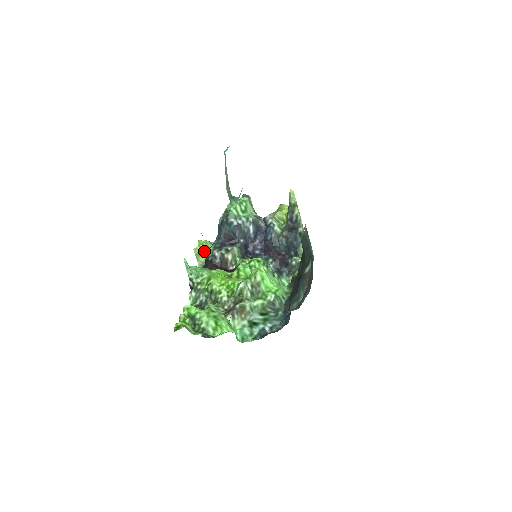
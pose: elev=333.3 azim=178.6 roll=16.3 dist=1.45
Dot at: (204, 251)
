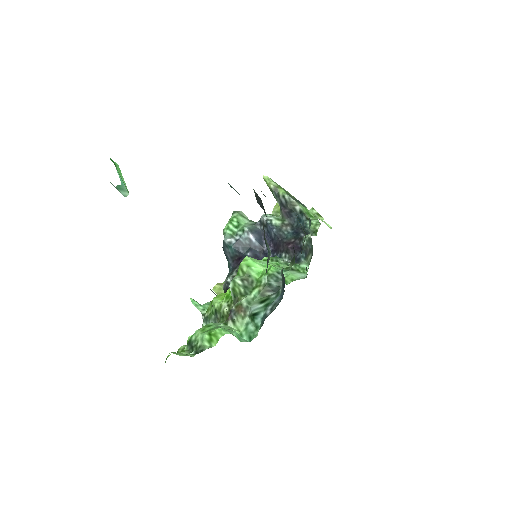
Dot at: occluded
